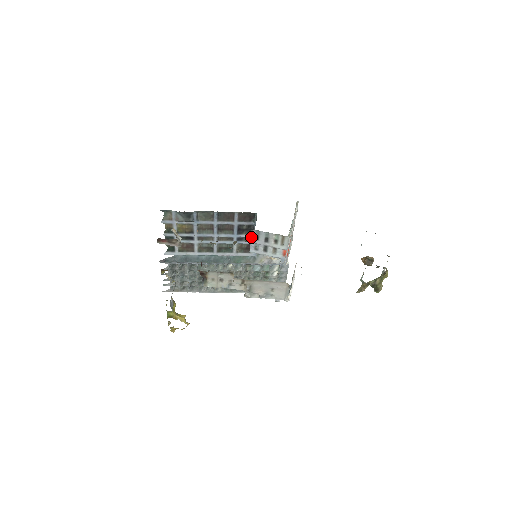
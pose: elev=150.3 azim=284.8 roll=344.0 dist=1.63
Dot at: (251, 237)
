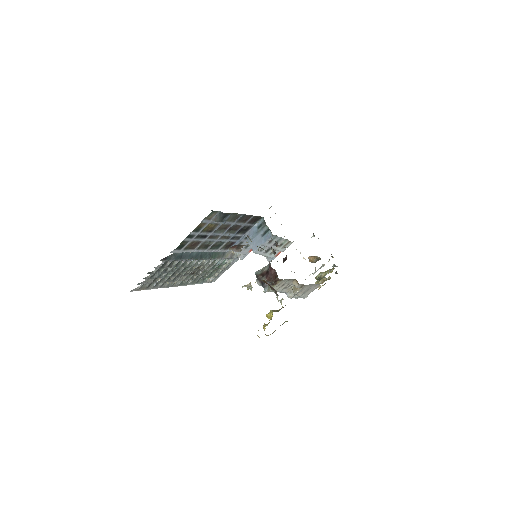
Dot at: (266, 241)
